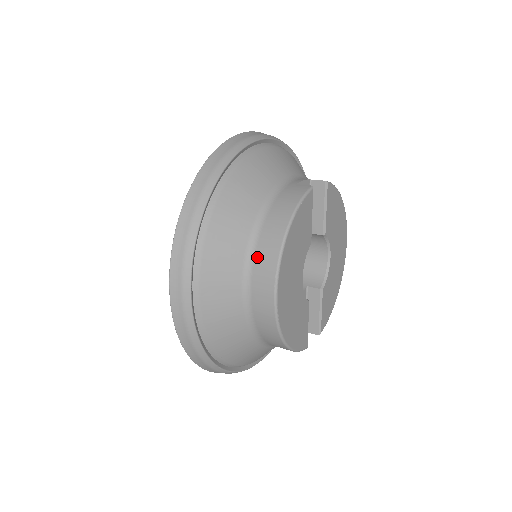
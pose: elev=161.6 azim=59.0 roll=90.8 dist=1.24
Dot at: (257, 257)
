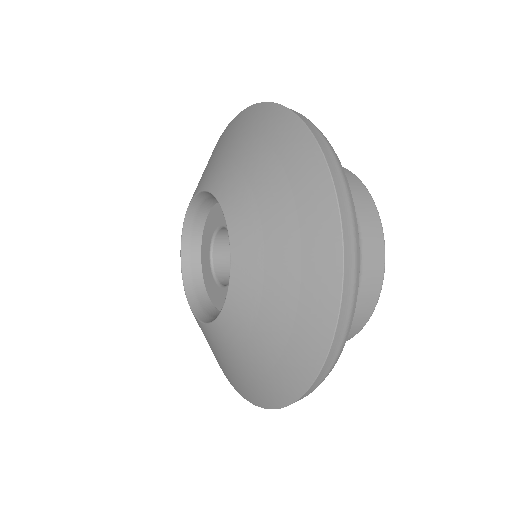
Dot at: (365, 244)
